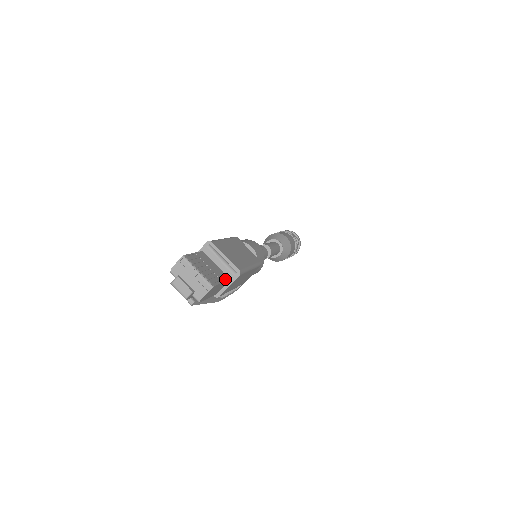
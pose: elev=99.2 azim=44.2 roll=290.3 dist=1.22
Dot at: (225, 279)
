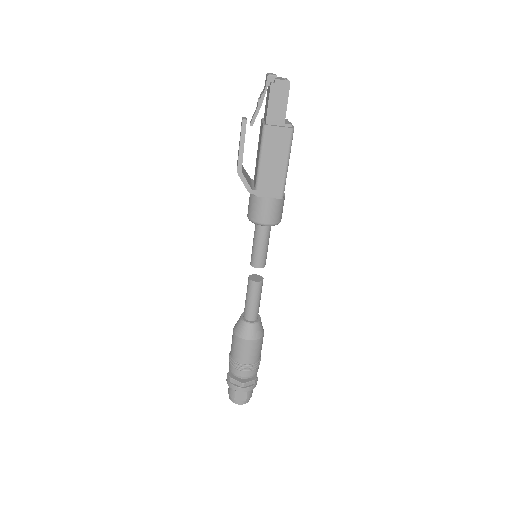
Dot at: occluded
